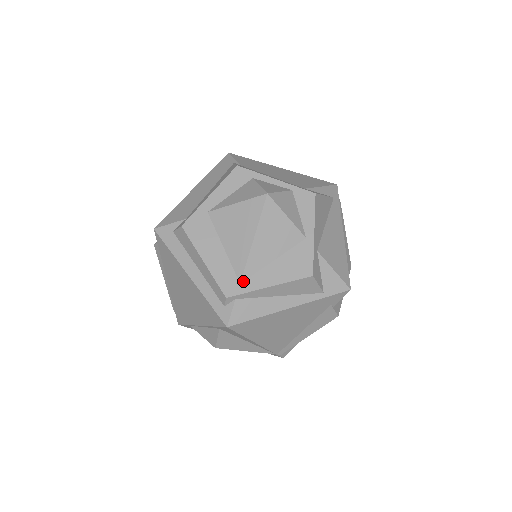
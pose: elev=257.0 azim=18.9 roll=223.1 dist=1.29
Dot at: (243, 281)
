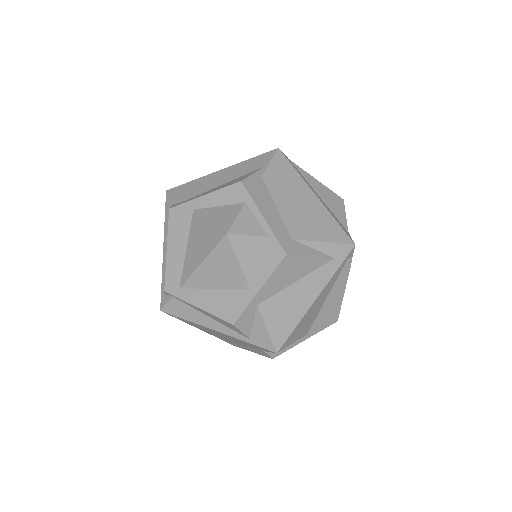
Dot at: (183, 288)
